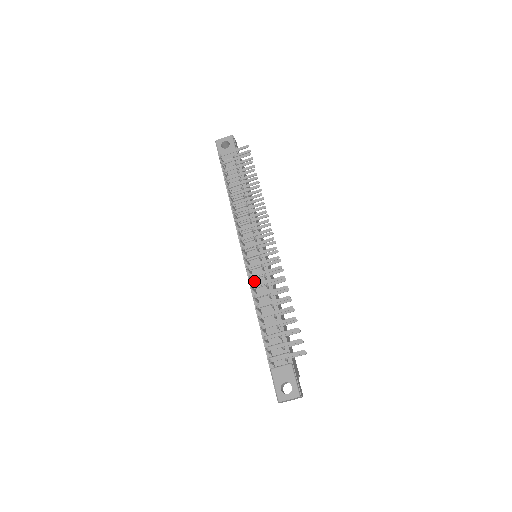
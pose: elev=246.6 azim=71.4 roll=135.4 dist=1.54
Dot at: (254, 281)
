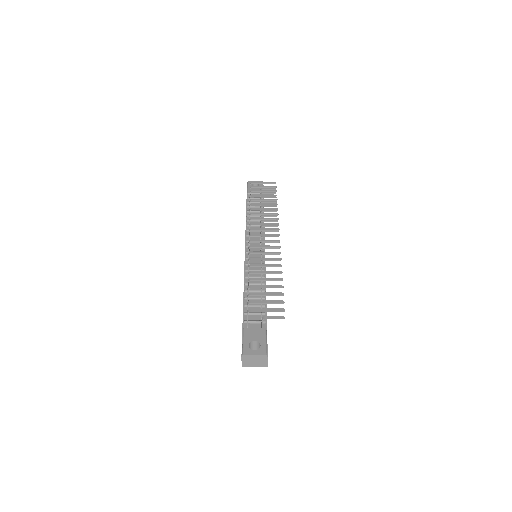
Dot at: (249, 267)
